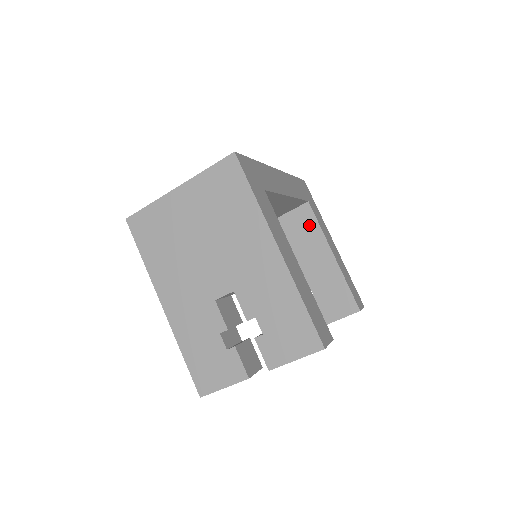
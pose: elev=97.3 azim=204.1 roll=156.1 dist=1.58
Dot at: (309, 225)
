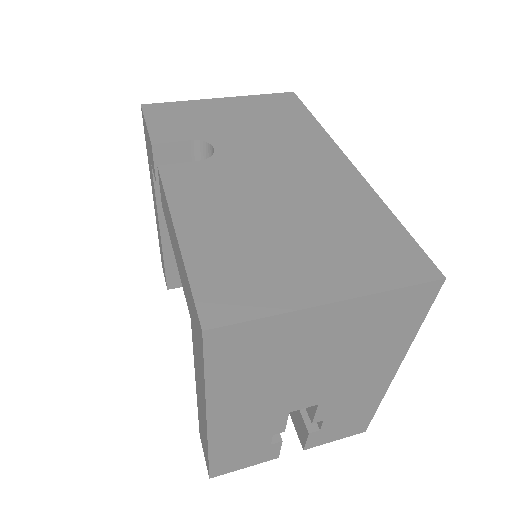
Dot at: occluded
